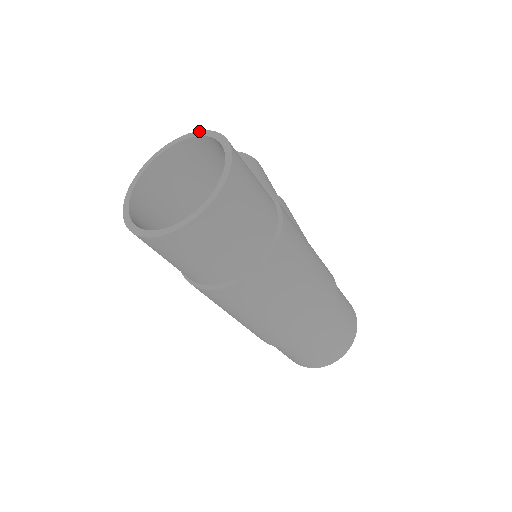
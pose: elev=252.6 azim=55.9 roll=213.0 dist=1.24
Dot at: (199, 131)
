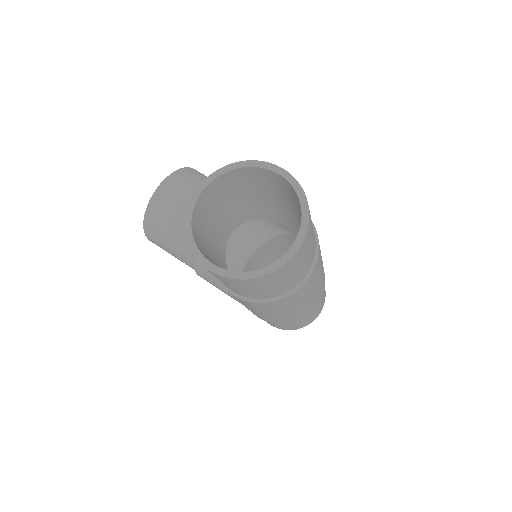
Dot at: (231, 164)
